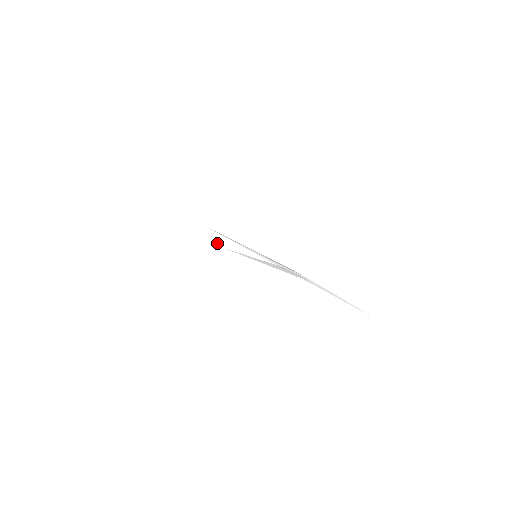
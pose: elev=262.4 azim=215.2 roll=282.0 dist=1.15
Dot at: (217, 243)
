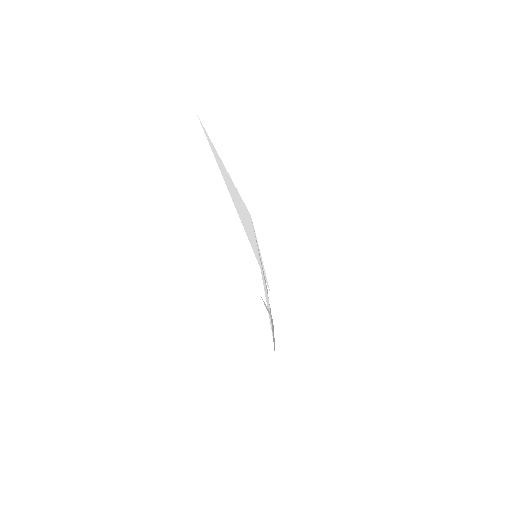
Dot at: (243, 224)
